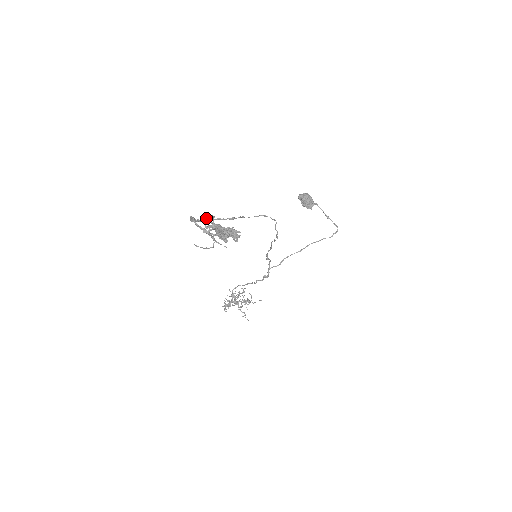
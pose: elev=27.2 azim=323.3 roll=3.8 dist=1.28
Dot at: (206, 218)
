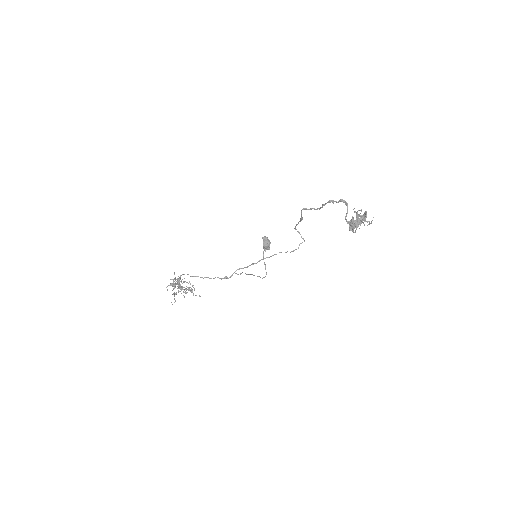
Dot at: occluded
